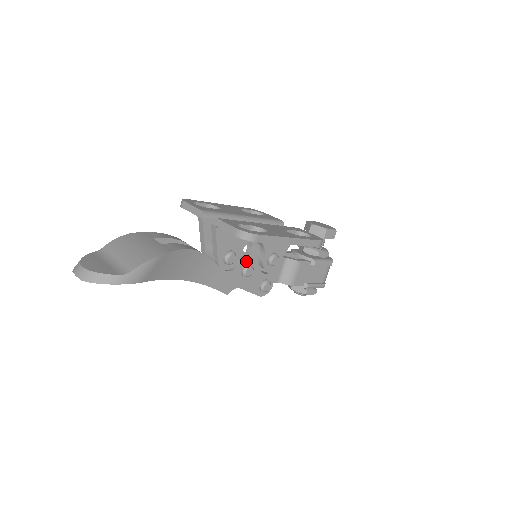
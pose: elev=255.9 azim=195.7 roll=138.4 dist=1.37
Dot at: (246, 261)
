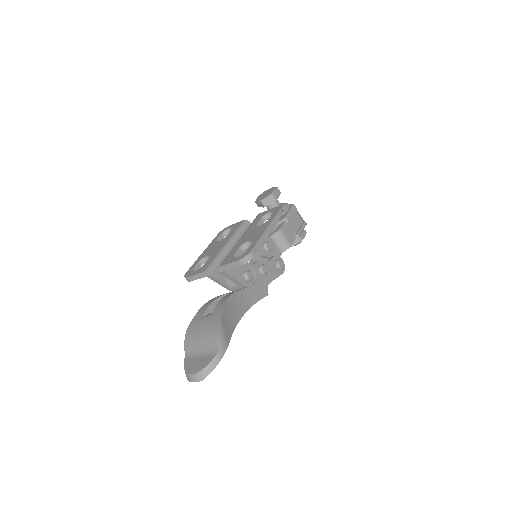
Dot at: (256, 266)
